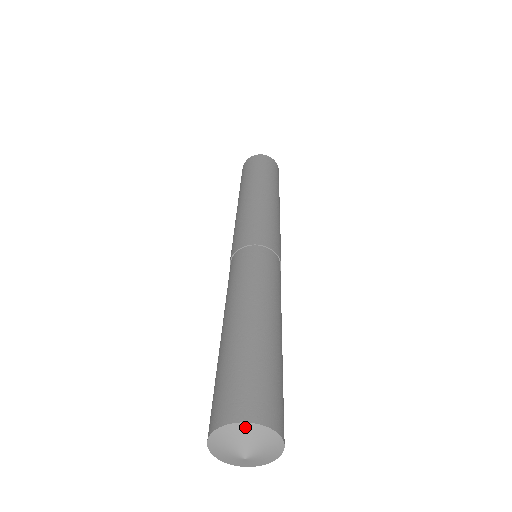
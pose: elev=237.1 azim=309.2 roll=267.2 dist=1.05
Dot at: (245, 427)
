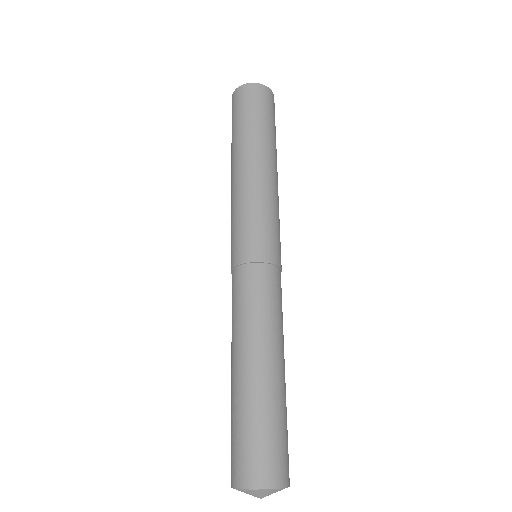
Dot at: (282, 489)
